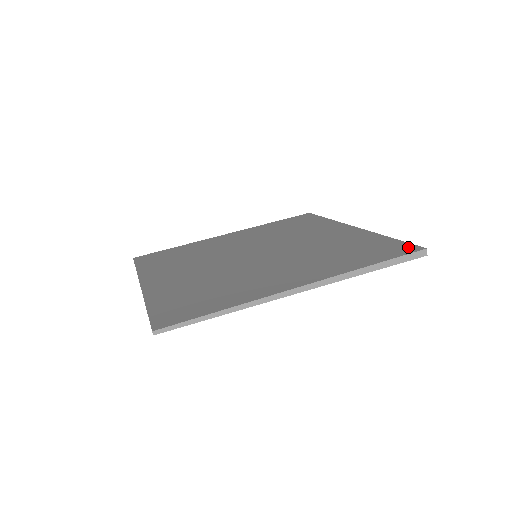
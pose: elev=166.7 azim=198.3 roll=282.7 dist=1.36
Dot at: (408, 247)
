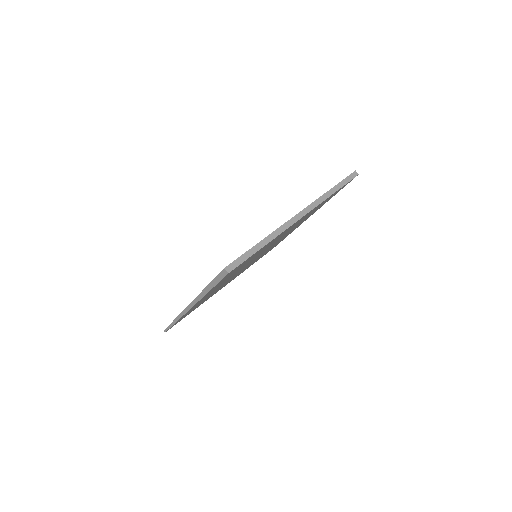
Dot at: occluded
